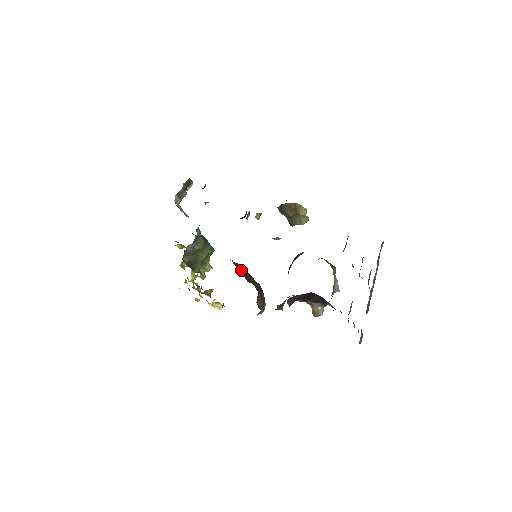
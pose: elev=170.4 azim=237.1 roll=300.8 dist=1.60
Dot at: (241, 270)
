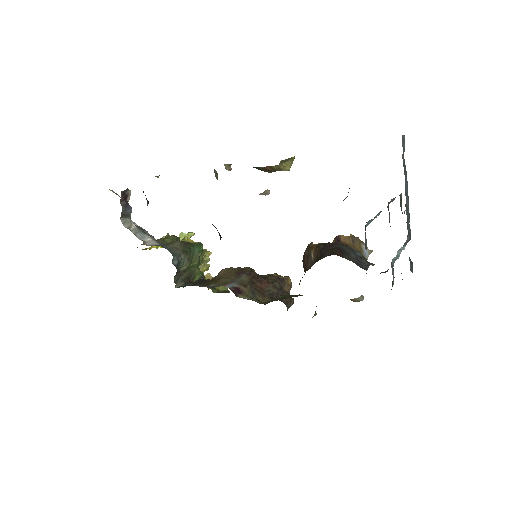
Dot at: (249, 293)
